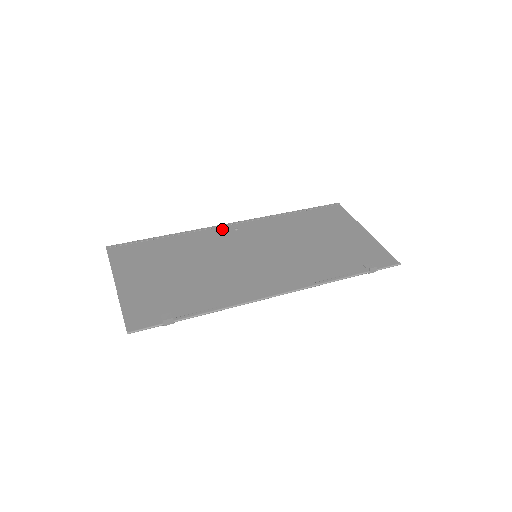
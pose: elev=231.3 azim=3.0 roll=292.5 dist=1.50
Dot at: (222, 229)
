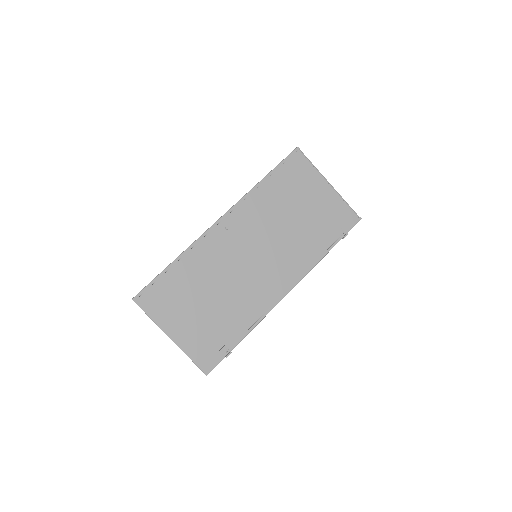
Dot at: (215, 233)
